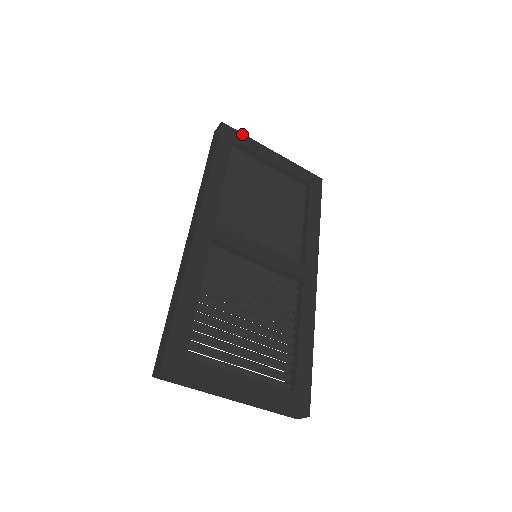
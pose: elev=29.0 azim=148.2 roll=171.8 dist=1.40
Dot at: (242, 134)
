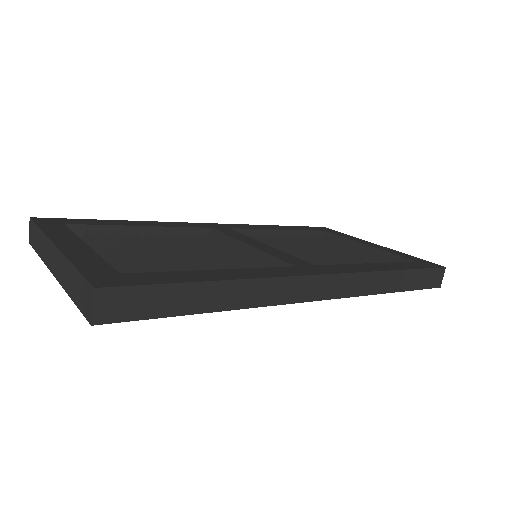
Dot at: (342, 233)
